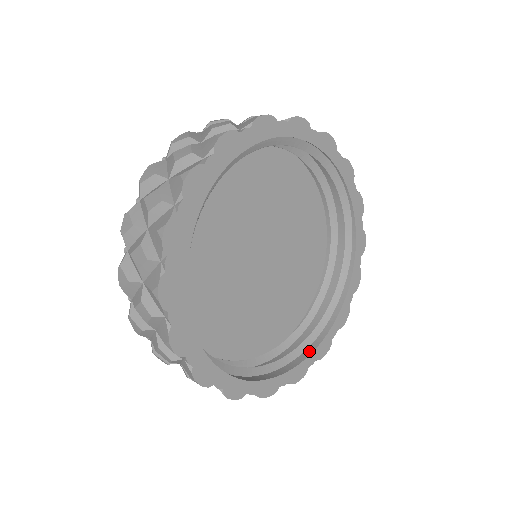
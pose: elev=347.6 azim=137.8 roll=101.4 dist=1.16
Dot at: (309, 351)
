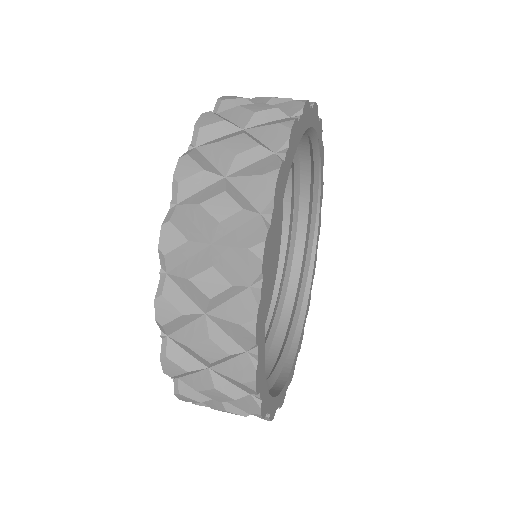
Dot at: (285, 372)
